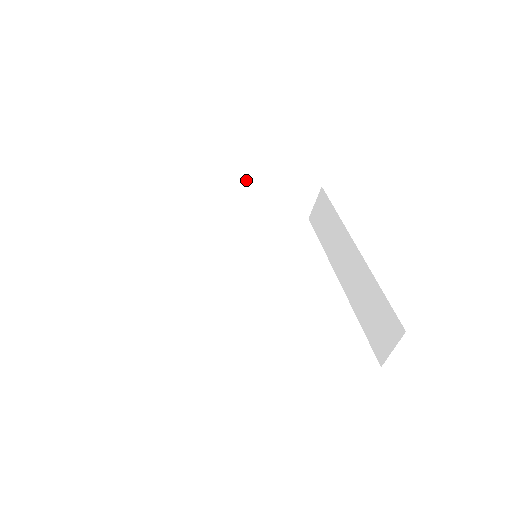
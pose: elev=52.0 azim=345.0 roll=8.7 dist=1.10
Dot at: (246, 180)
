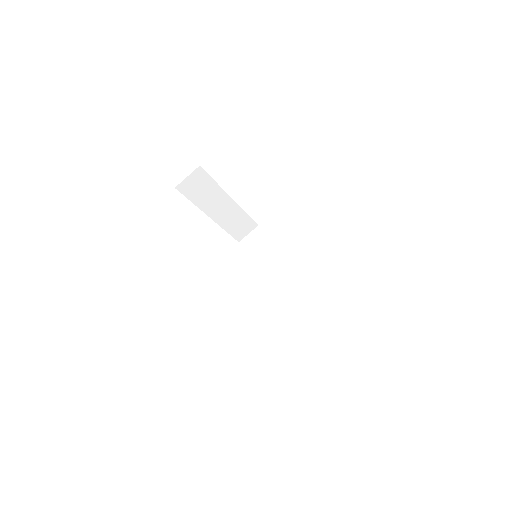
Dot at: (232, 203)
